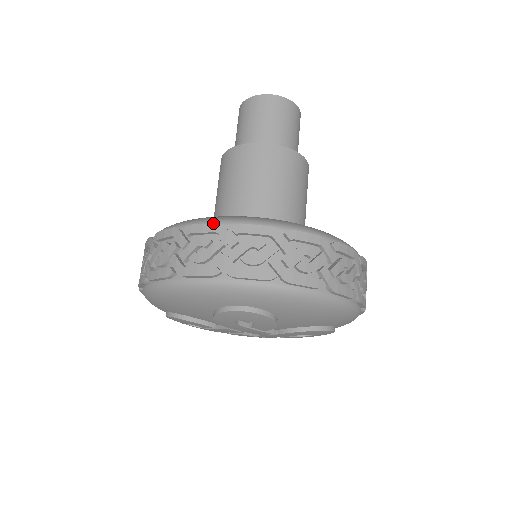
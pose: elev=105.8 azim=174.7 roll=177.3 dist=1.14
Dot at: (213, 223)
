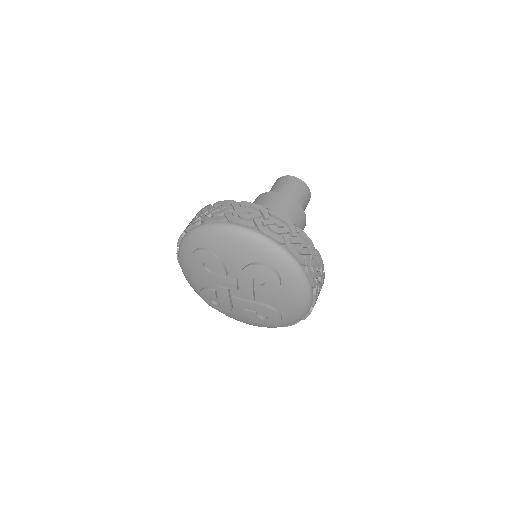
Dot at: (288, 219)
